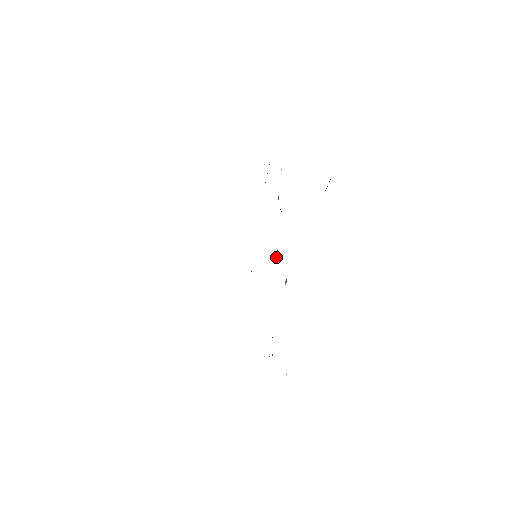
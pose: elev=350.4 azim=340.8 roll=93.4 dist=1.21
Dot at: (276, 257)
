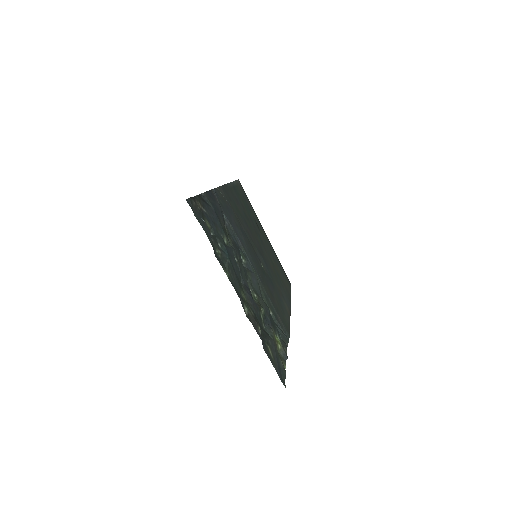
Dot at: occluded
